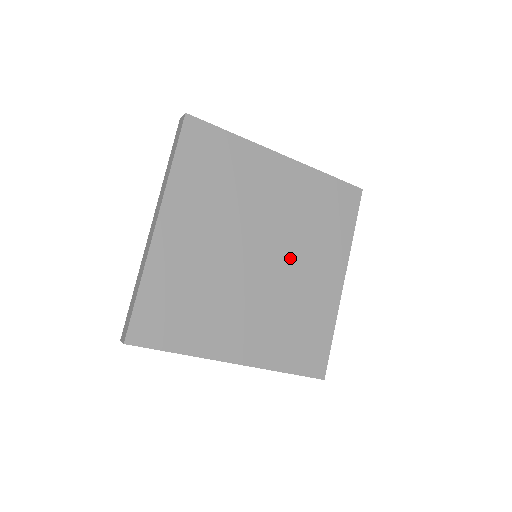
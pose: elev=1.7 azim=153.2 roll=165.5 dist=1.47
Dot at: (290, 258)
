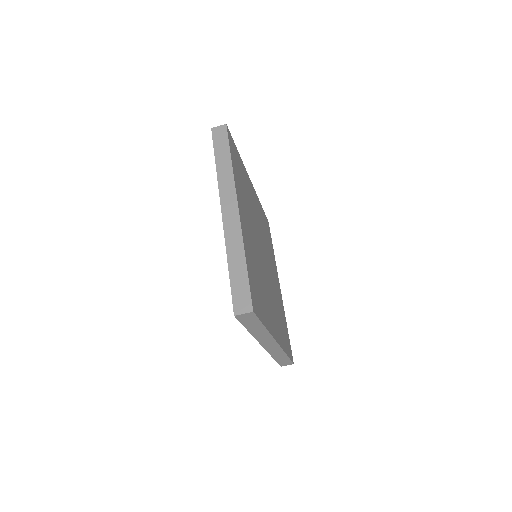
Dot at: (269, 283)
